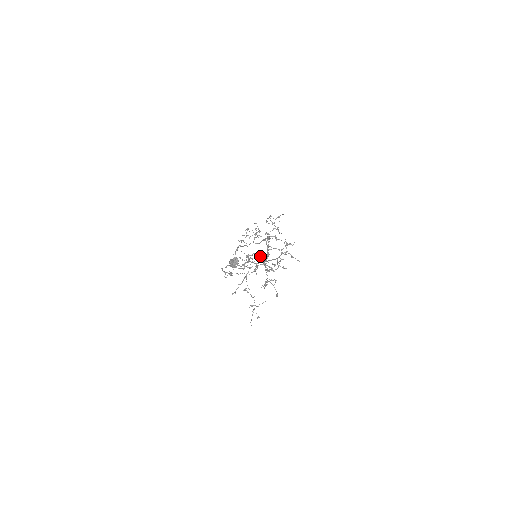
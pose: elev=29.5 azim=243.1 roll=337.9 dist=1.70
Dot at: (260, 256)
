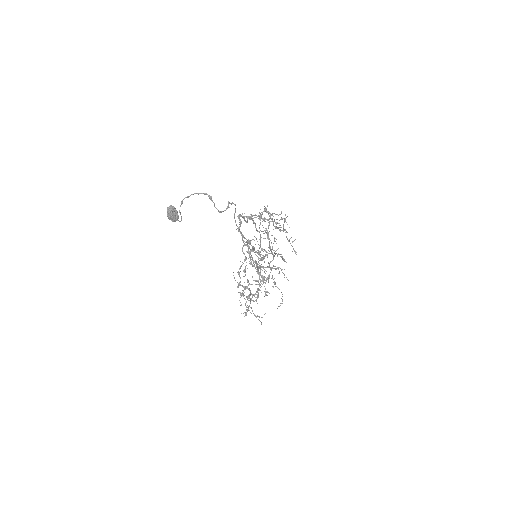
Dot at: occluded
